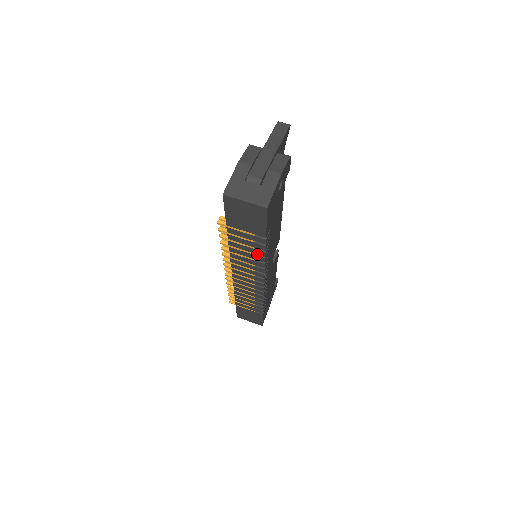
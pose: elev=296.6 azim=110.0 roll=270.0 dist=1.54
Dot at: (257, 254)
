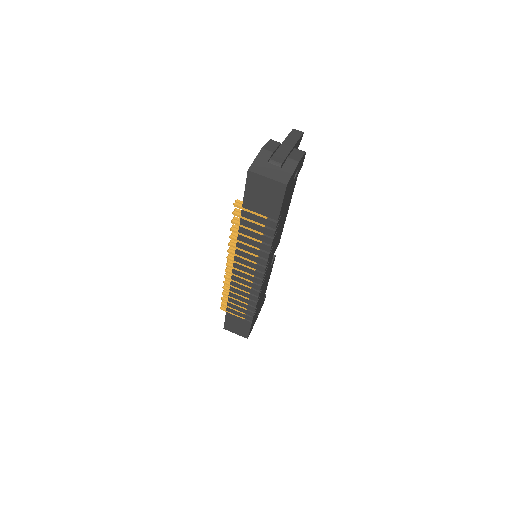
Dot at: (264, 242)
